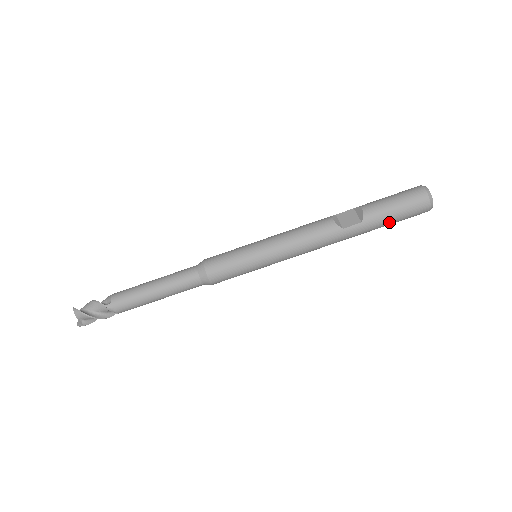
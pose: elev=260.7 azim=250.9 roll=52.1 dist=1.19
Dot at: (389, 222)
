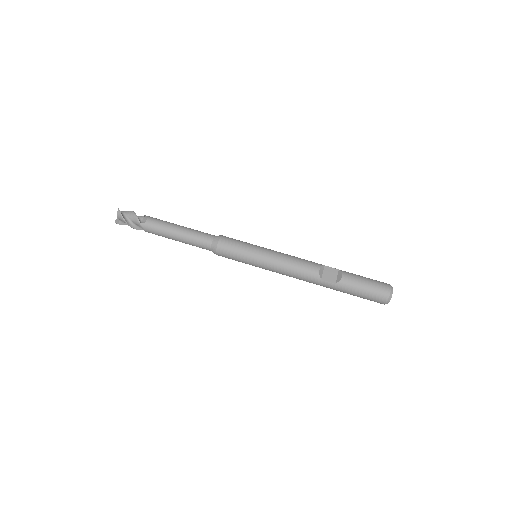
Dot at: (353, 294)
